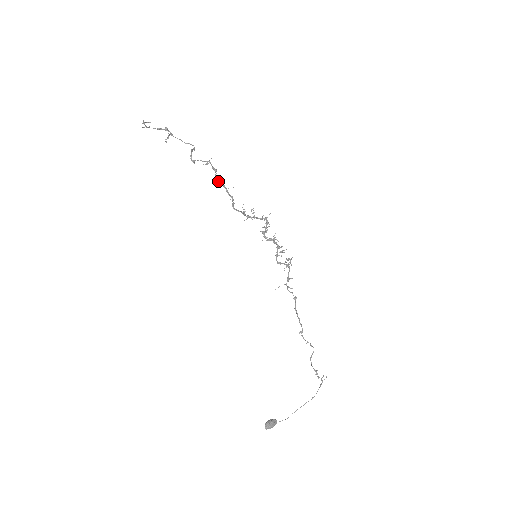
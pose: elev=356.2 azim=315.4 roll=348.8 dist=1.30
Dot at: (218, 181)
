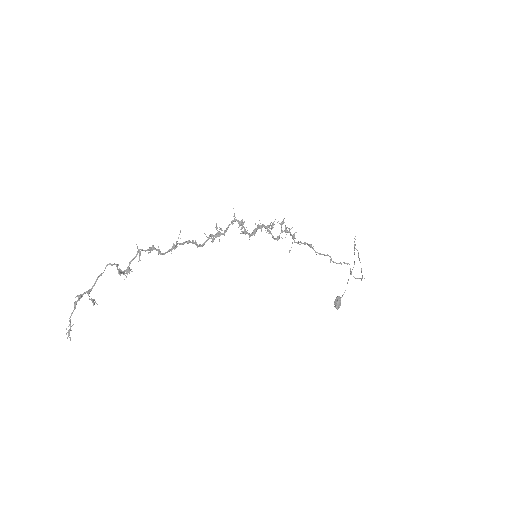
Dot at: (167, 252)
